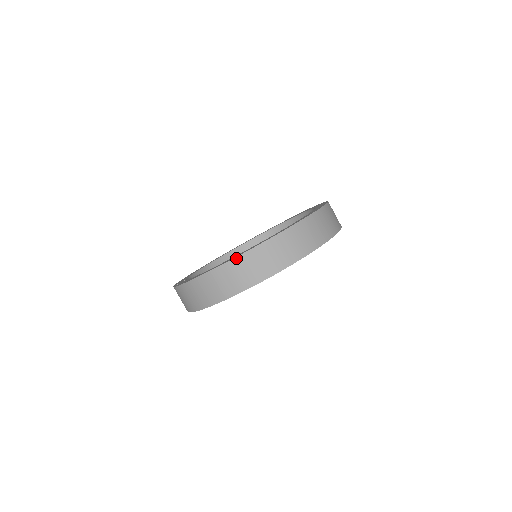
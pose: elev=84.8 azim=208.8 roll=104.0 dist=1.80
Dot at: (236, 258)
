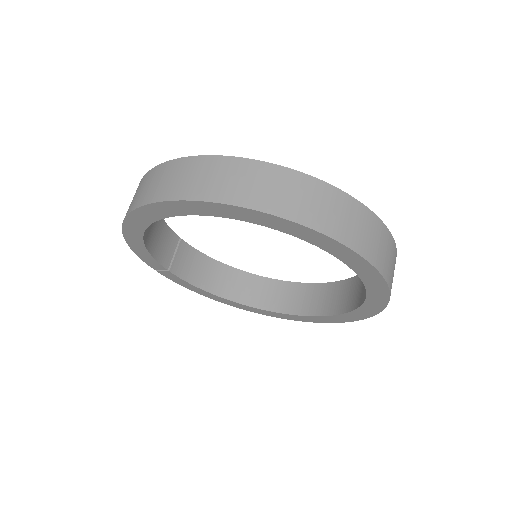
Dot at: (151, 170)
